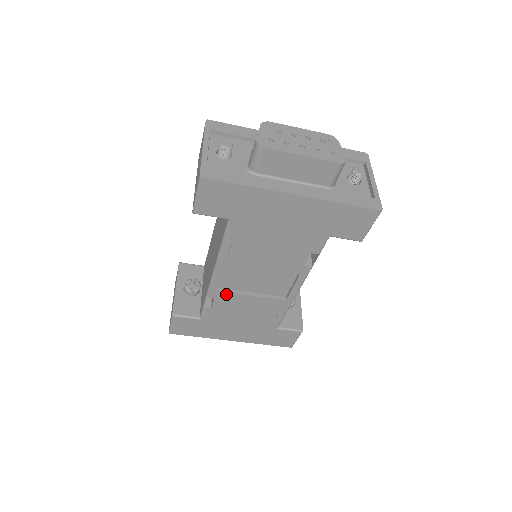
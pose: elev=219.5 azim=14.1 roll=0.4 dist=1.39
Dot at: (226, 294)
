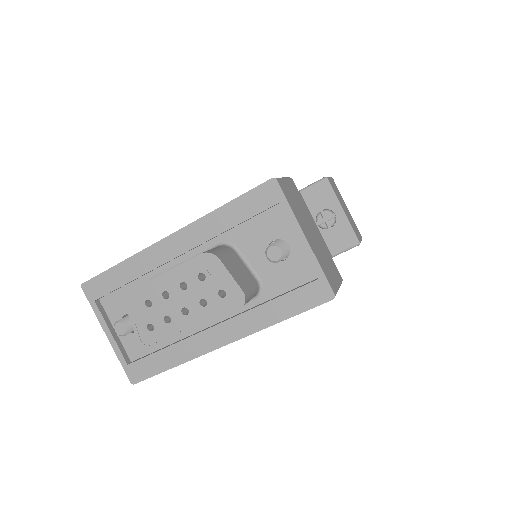
Dot at: occluded
